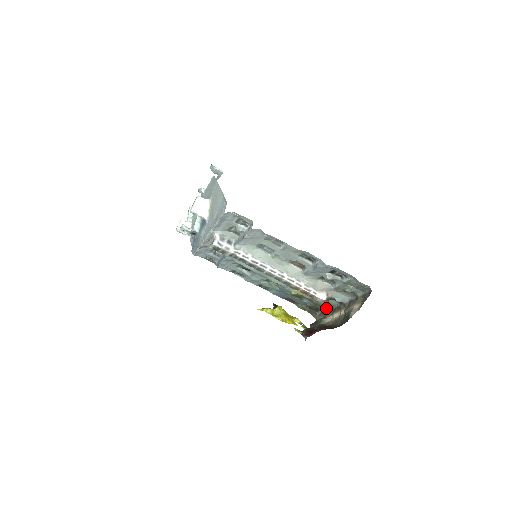
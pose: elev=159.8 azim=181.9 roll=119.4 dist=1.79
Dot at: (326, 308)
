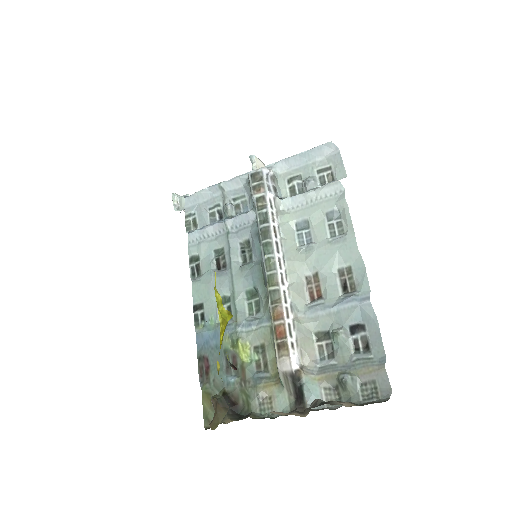
Dot at: (252, 411)
